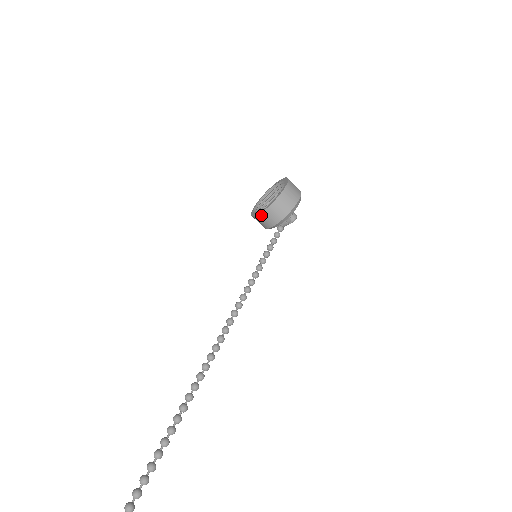
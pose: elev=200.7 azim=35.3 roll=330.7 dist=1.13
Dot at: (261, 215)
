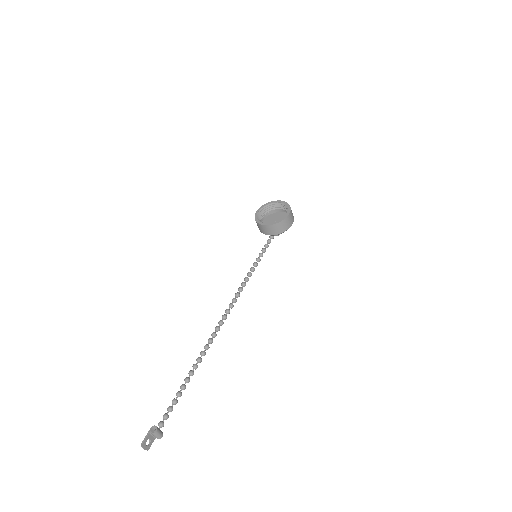
Dot at: (266, 226)
